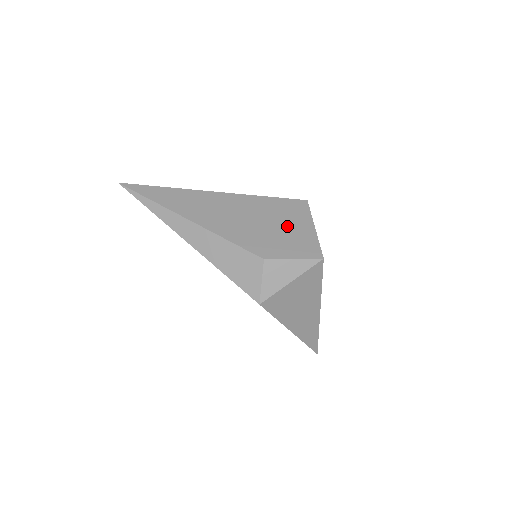
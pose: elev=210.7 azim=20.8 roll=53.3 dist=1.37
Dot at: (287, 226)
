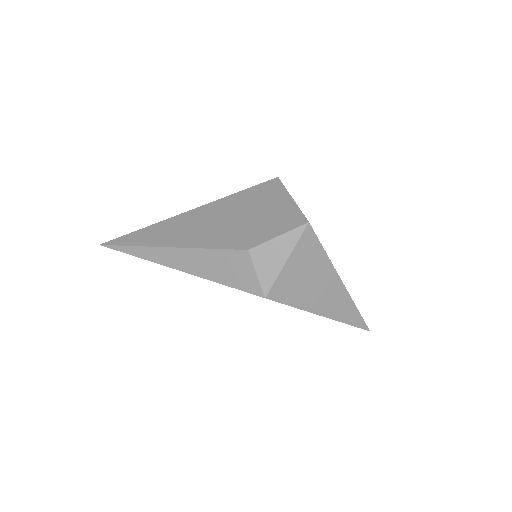
Dot at: (263, 209)
